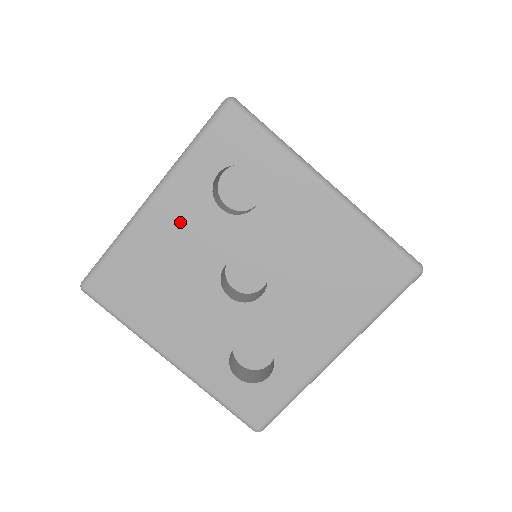
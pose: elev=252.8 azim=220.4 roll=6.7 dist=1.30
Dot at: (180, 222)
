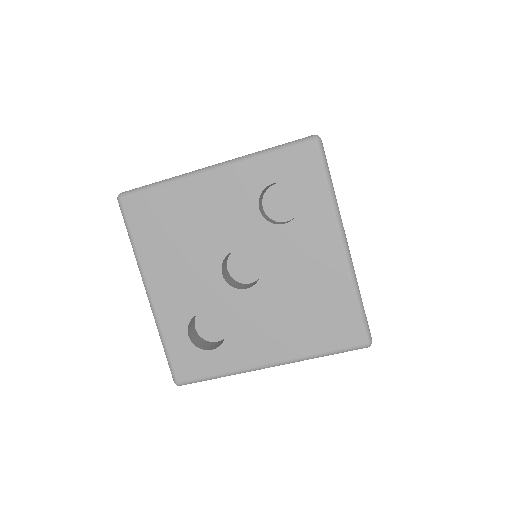
Dot at: (224, 198)
